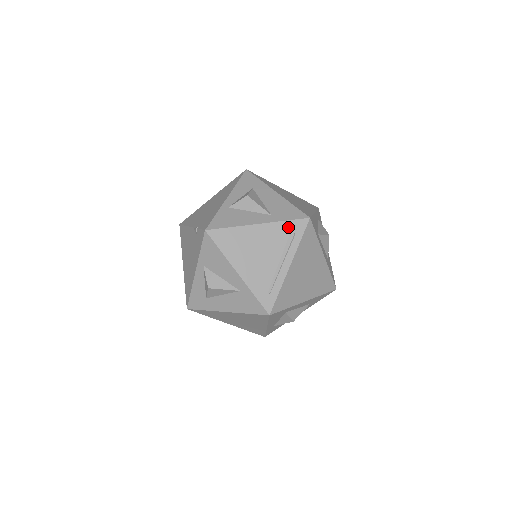
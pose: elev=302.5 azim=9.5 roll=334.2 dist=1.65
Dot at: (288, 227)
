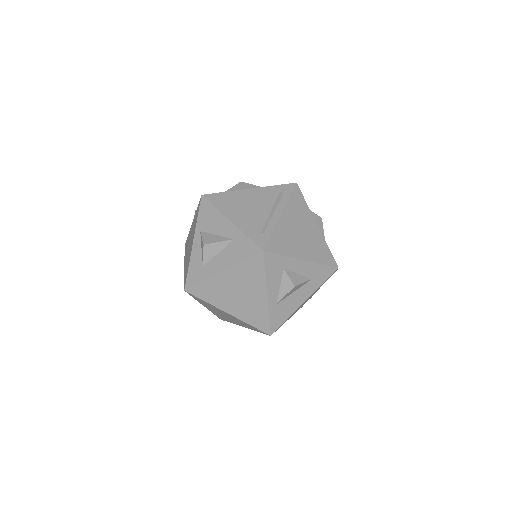
Dot at: (277, 189)
